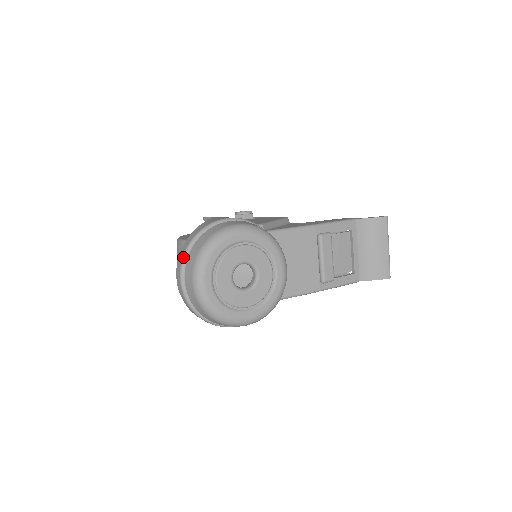
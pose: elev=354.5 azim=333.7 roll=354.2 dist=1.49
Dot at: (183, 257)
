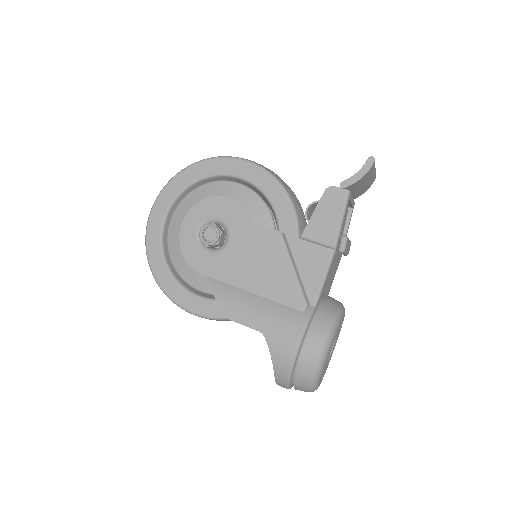
Dot at: occluded
